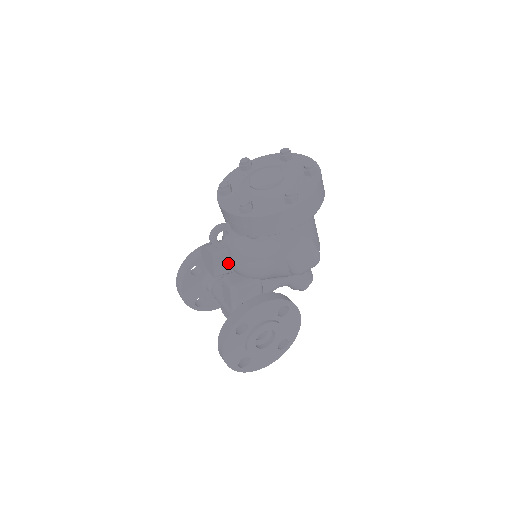
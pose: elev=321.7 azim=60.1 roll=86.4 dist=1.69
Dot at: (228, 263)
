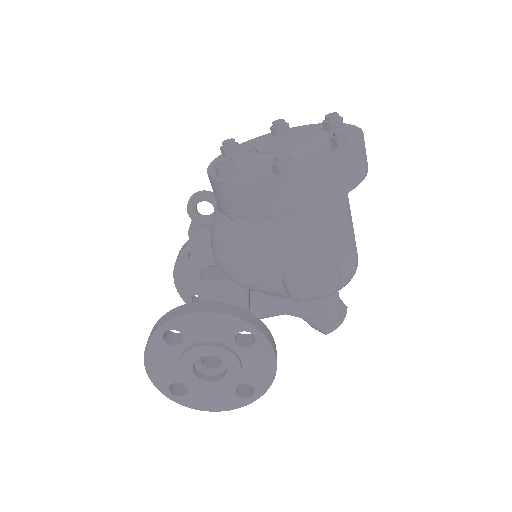
Dot at: occluded
